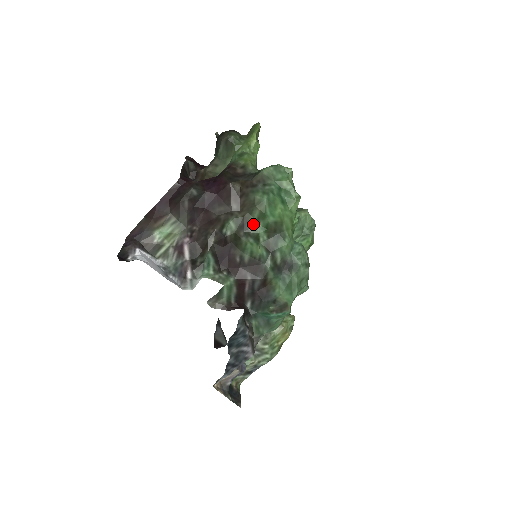
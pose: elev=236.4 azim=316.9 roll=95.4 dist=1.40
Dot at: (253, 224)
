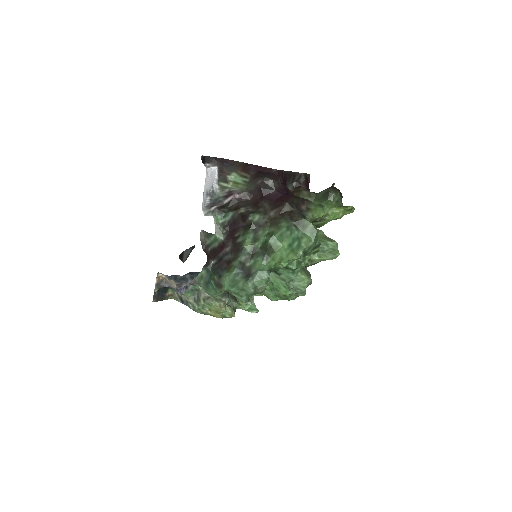
Dot at: (264, 232)
